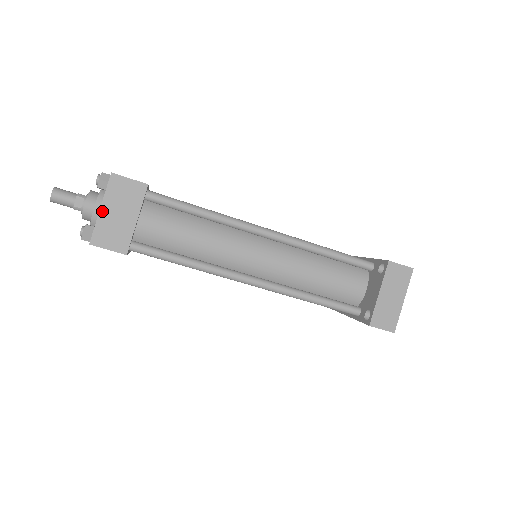
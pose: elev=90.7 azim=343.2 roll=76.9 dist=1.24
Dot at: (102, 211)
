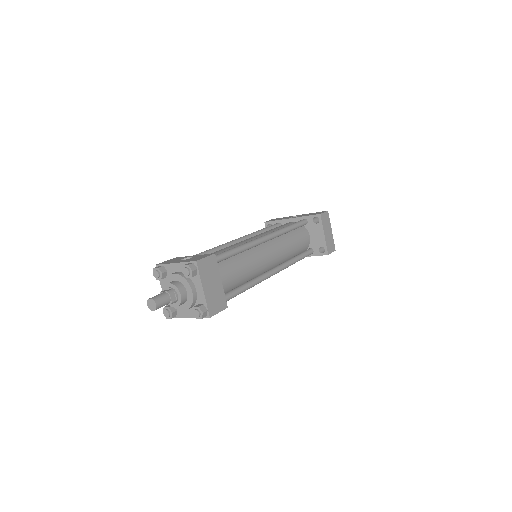
Dot at: (205, 291)
